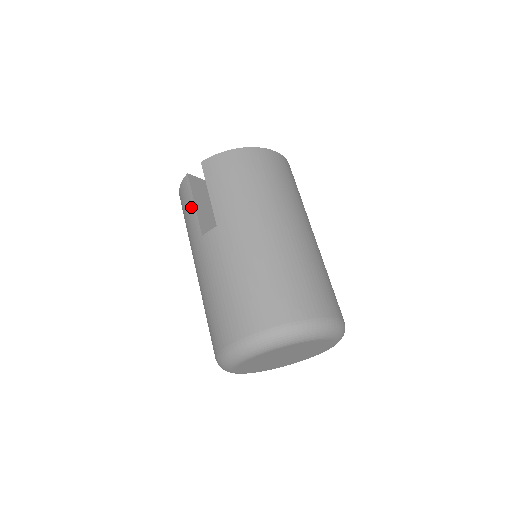
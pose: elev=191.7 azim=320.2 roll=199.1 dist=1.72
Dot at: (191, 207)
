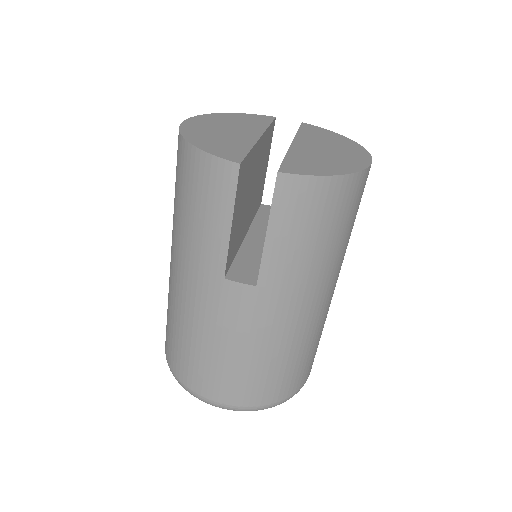
Dot at: (221, 222)
